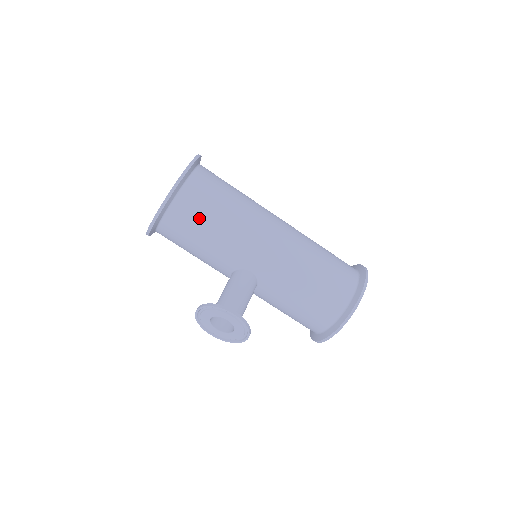
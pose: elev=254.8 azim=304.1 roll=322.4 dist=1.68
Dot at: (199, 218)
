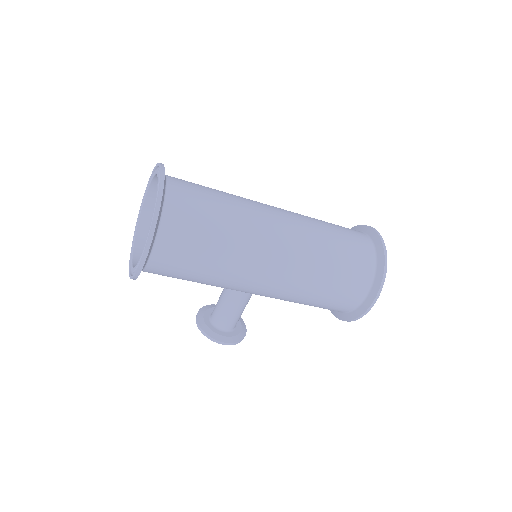
Dot at: occluded
